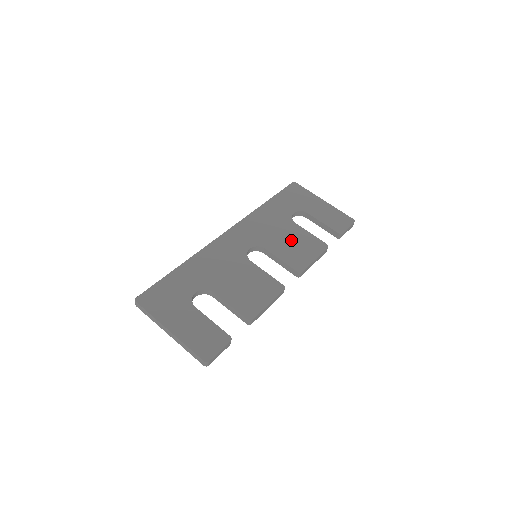
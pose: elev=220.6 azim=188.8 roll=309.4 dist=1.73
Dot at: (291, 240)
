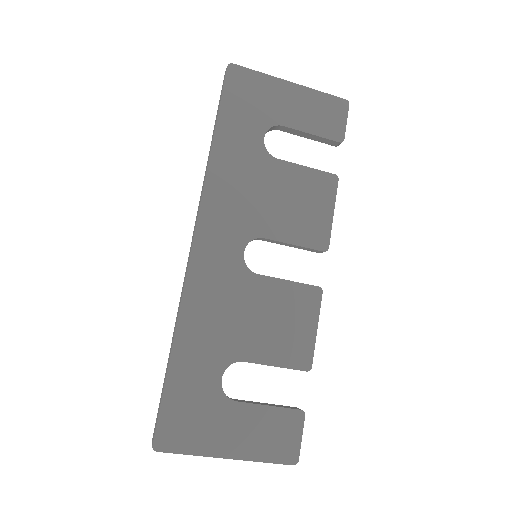
Dot at: (288, 198)
